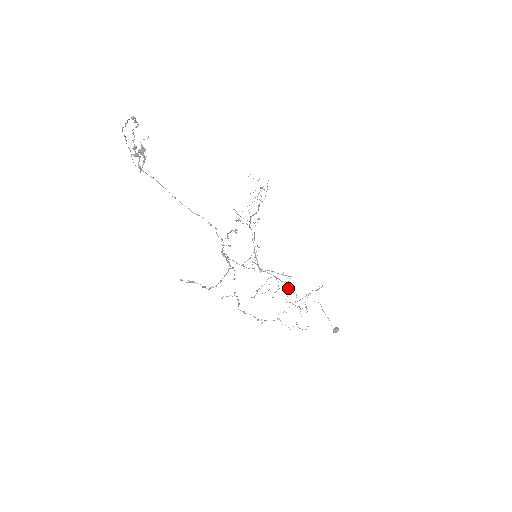
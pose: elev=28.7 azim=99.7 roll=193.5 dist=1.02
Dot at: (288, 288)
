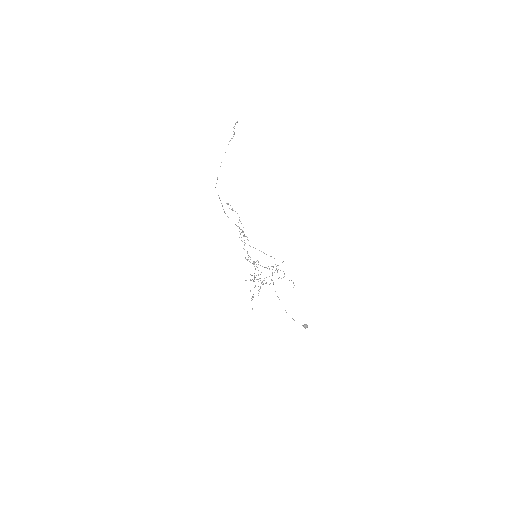
Dot at: occluded
